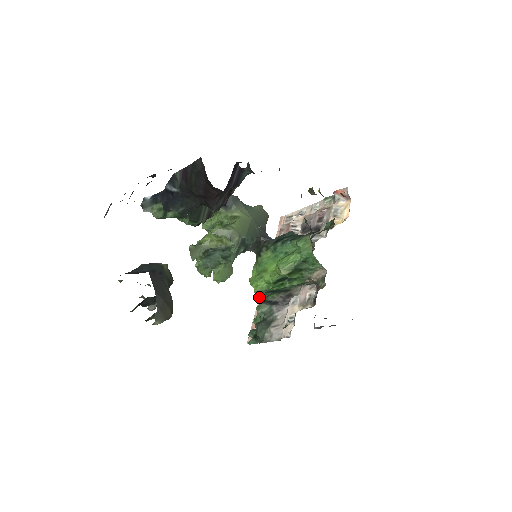
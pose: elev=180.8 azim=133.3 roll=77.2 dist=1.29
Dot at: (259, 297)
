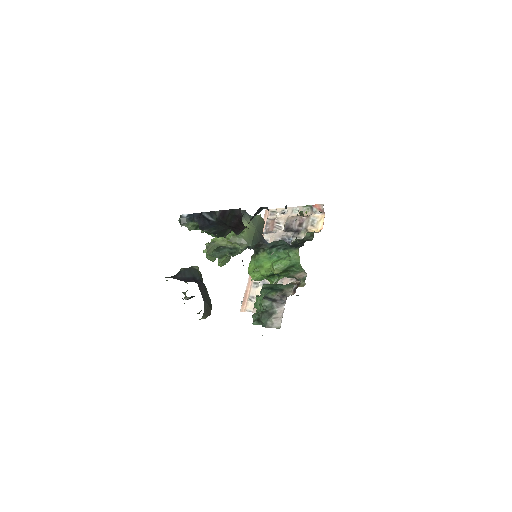
Dot at: (261, 292)
